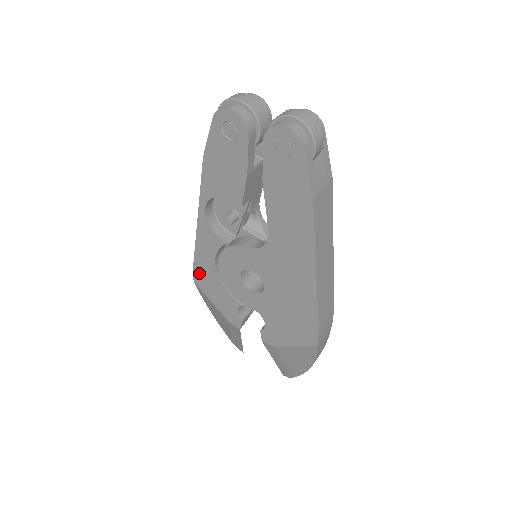
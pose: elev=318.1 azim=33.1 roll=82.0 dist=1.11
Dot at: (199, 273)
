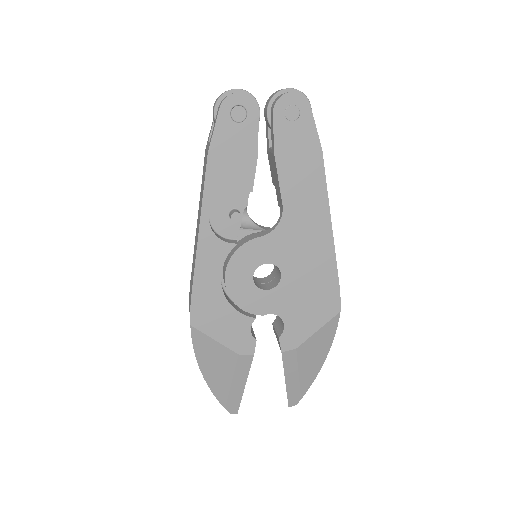
Dot at: (199, 308)
